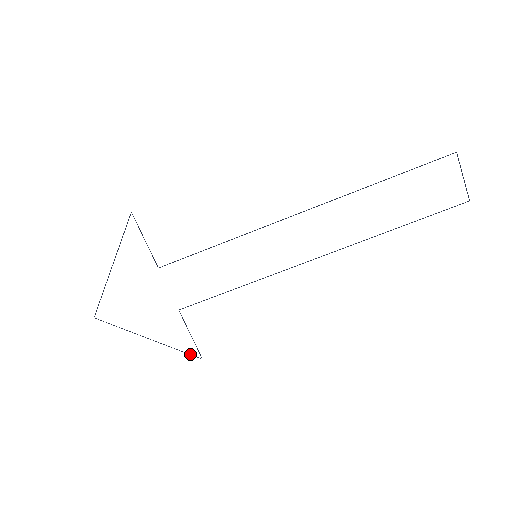
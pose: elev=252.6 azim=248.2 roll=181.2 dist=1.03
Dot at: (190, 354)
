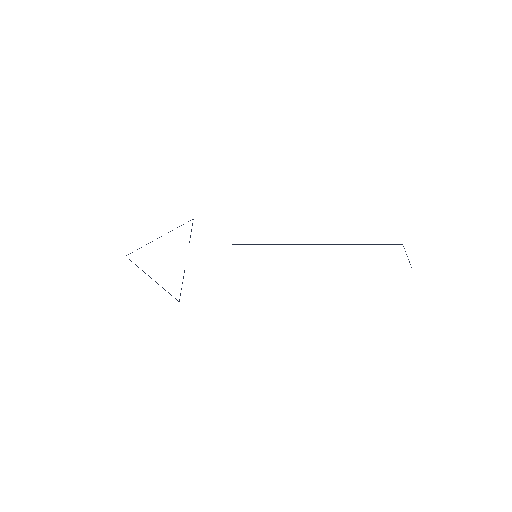
Dot at: occluded
